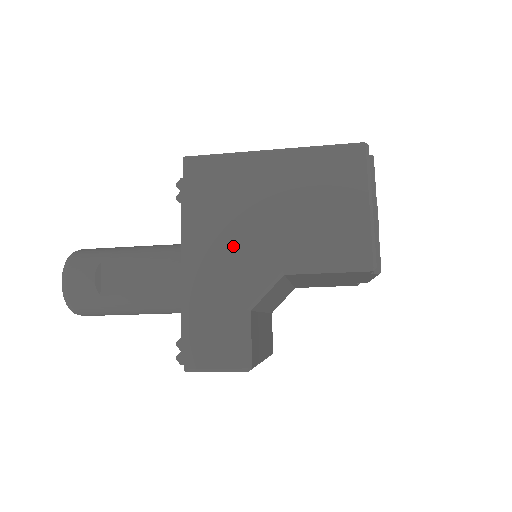
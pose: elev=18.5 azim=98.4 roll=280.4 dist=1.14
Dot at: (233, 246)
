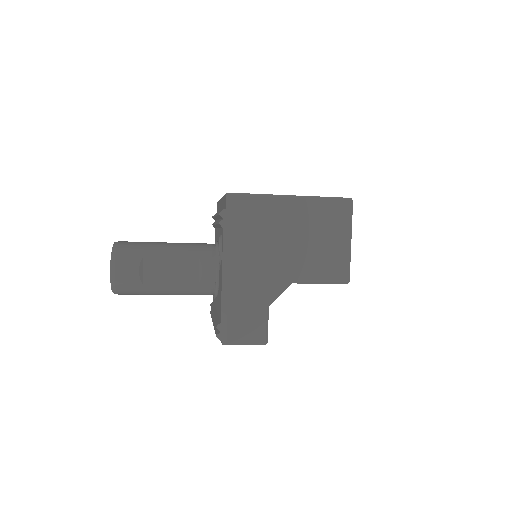
Dot at: (260, 262)
